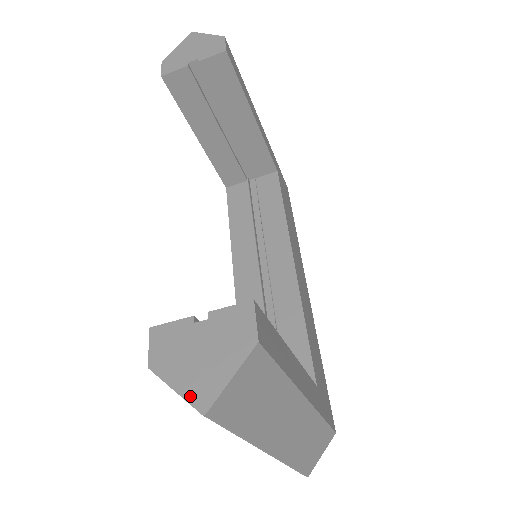
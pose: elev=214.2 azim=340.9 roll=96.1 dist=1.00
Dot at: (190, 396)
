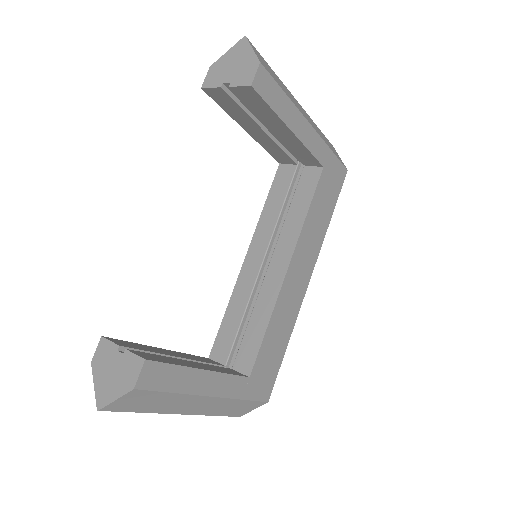
Dot at: (97, 395)
